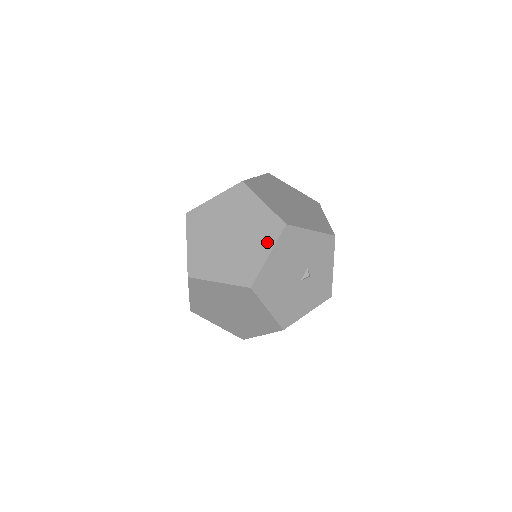
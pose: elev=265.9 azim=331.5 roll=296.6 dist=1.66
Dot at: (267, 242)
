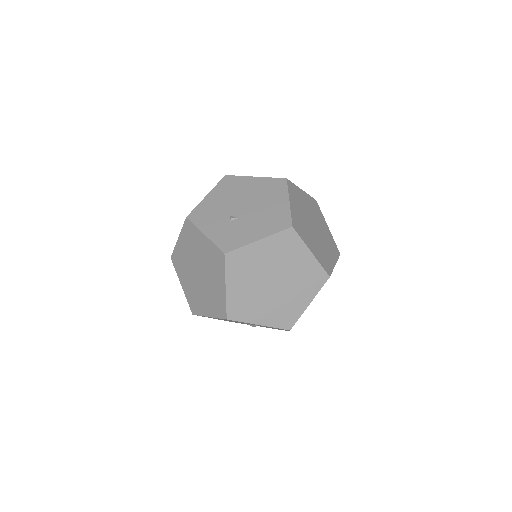
Dot at: (212, 310)
